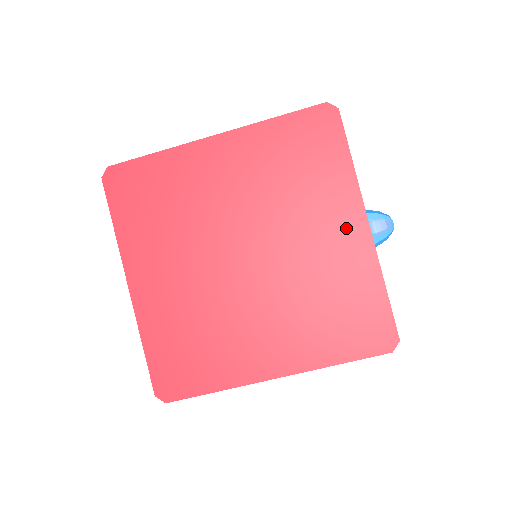
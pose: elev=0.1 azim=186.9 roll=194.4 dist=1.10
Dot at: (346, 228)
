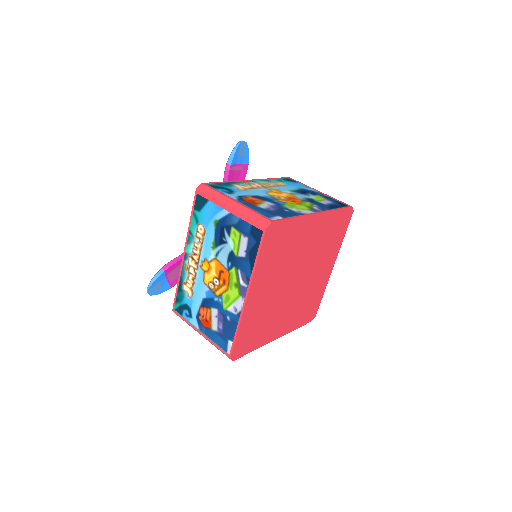
Dot at: (313, 226)
